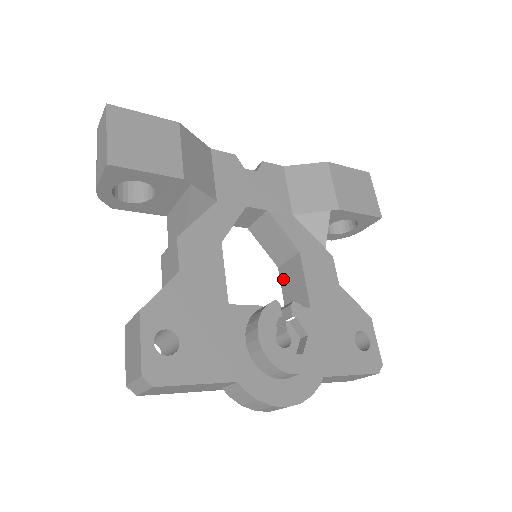
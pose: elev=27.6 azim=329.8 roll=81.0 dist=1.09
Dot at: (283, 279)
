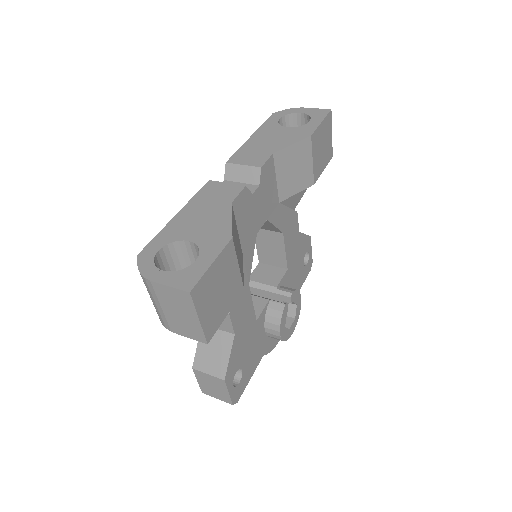
Dot at: (258, 238)
